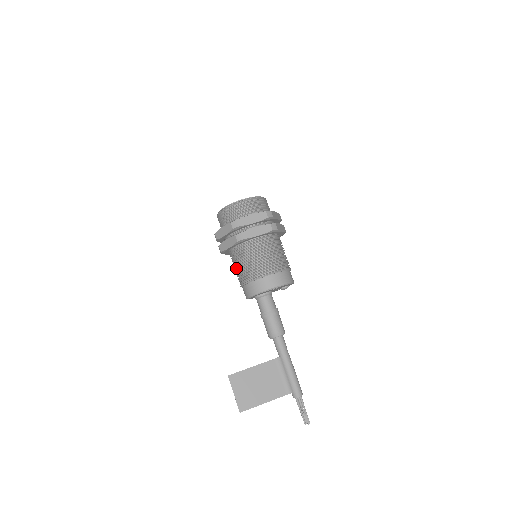
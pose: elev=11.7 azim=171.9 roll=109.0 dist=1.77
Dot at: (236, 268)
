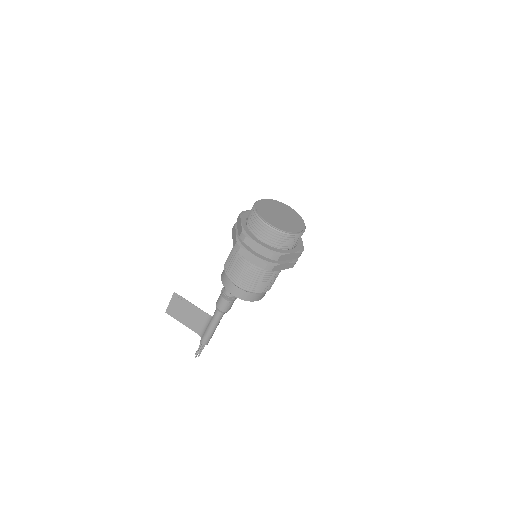
Dot at: occluded
